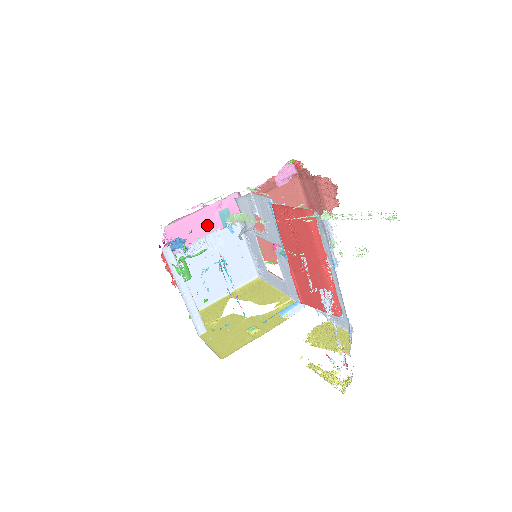
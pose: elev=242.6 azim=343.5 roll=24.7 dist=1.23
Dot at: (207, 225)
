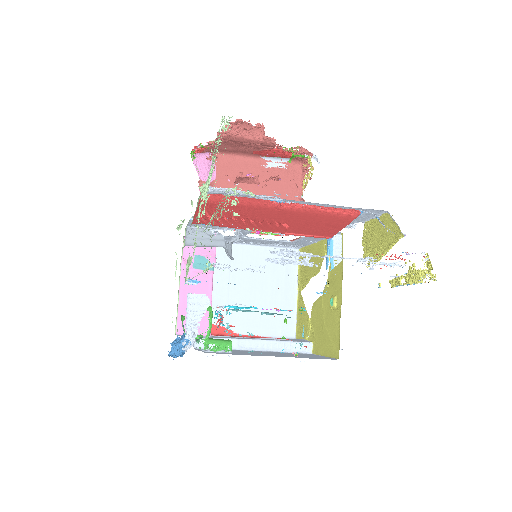
Dot at: (199, 287)
